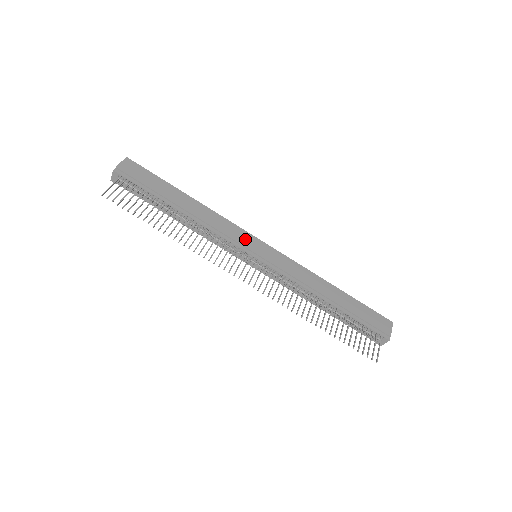
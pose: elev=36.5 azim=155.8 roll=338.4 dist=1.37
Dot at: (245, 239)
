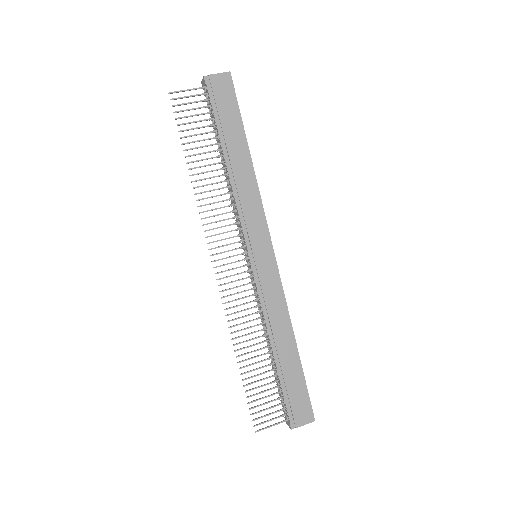
Dot at: (258, 234)
